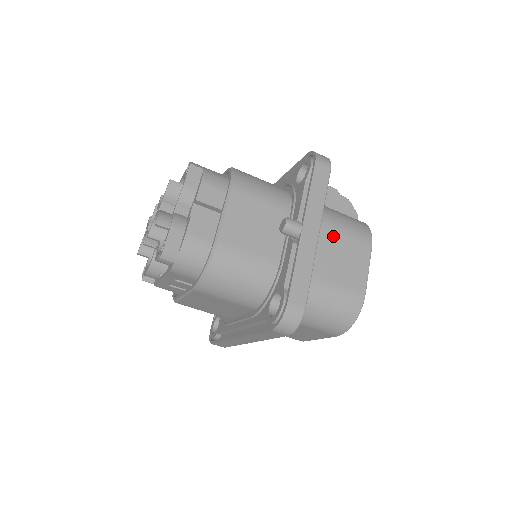
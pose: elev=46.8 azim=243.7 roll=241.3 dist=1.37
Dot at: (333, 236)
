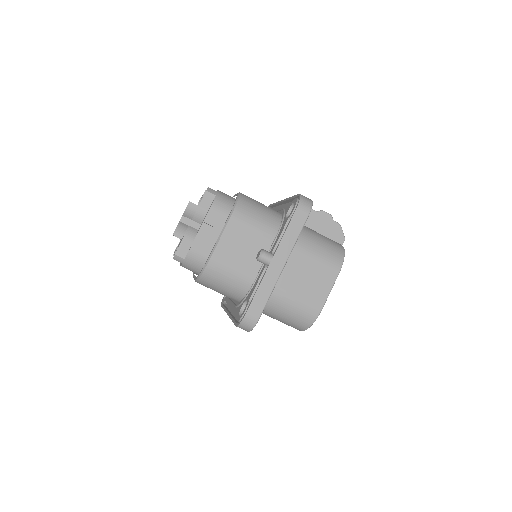
Dot at: (306, 261)
